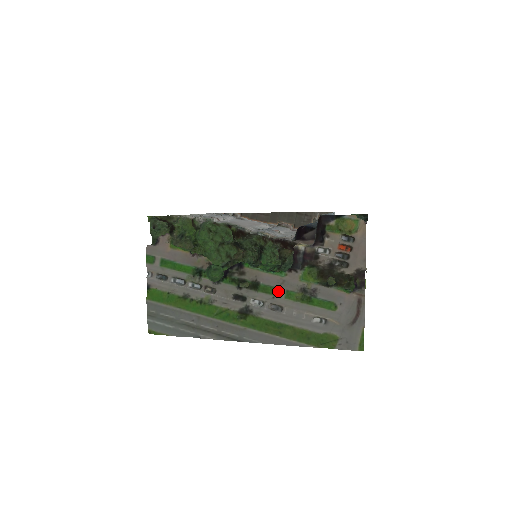
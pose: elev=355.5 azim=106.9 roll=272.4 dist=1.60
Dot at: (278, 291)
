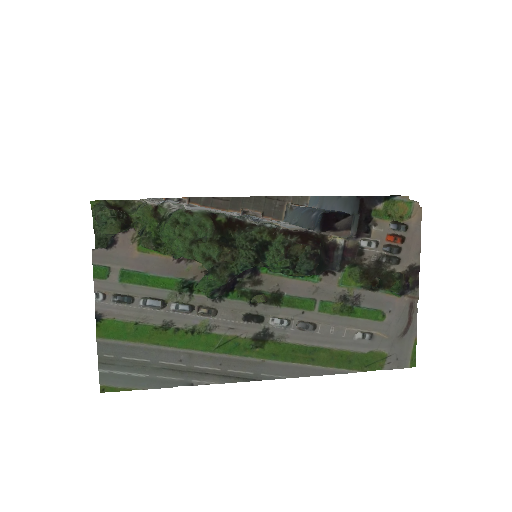
Dot at: (309, 303)
